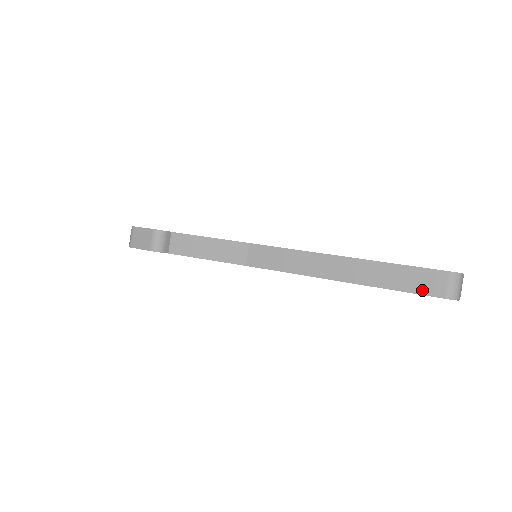
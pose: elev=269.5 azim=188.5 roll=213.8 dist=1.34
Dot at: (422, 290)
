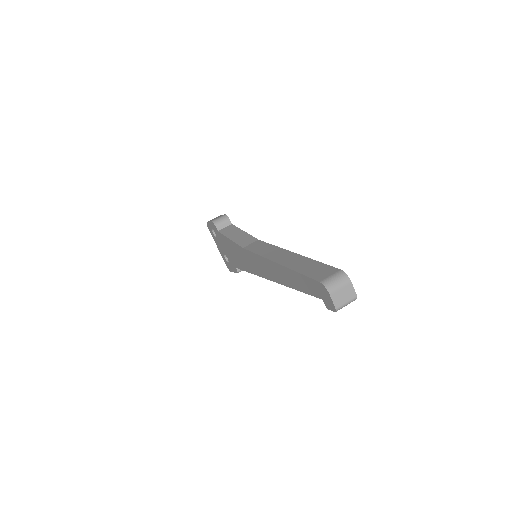
Dot at: (313, 275)
